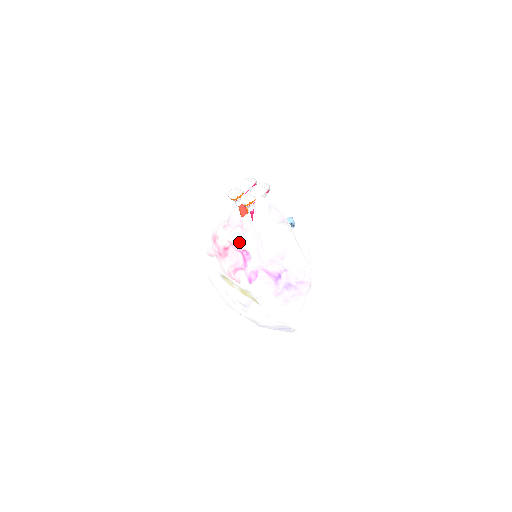
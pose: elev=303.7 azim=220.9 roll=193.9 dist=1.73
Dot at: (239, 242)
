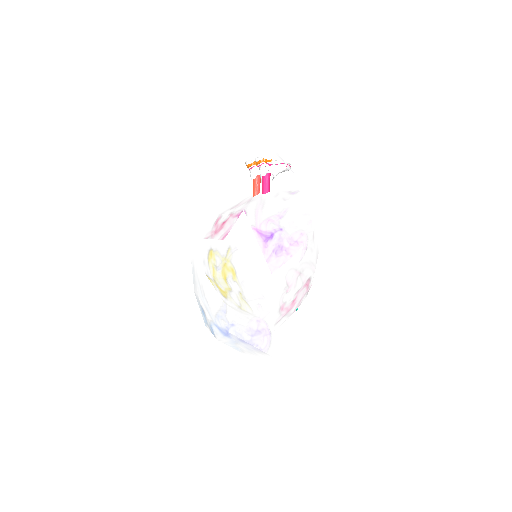
Dot at: (240, 209)
